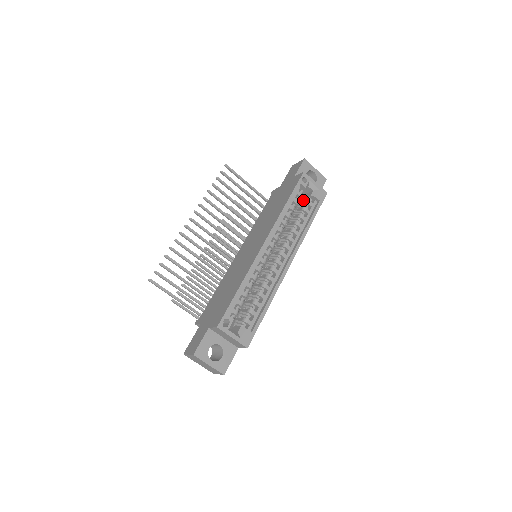
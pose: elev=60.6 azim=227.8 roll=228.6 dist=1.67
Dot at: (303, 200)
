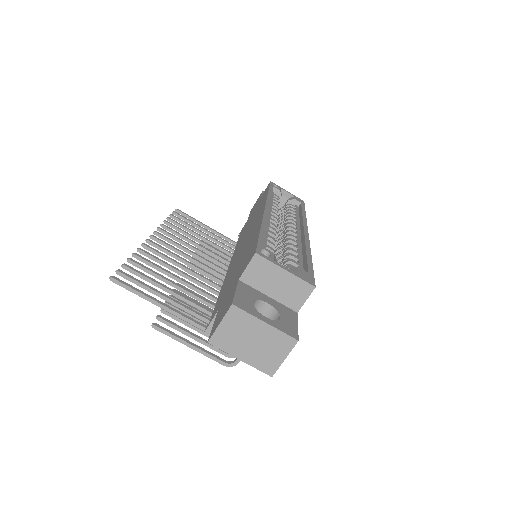
Dot at: (282, 208)
